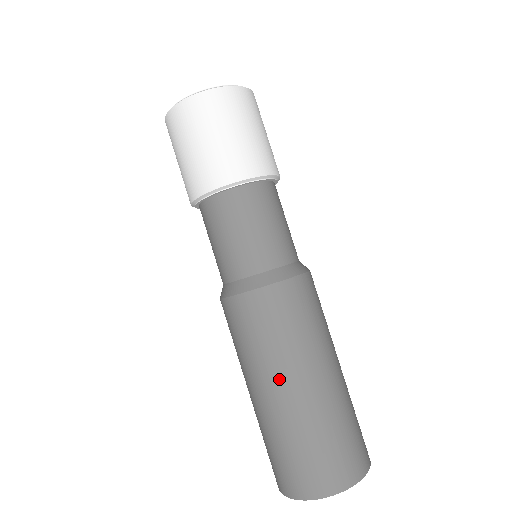
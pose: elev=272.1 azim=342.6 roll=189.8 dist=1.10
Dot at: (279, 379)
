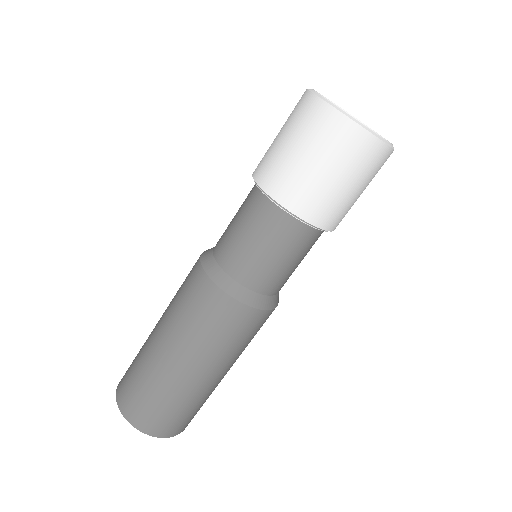
Dot at: (185, 357)
